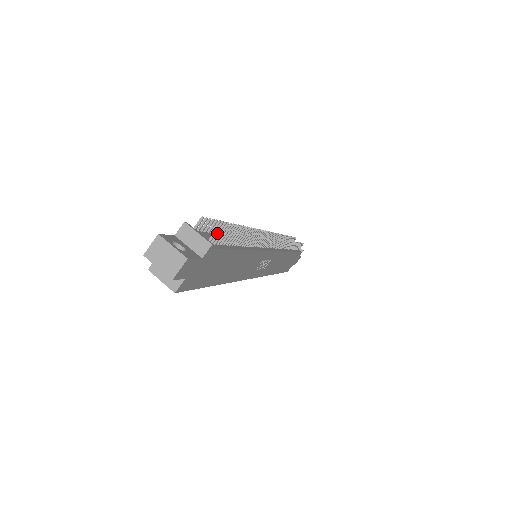
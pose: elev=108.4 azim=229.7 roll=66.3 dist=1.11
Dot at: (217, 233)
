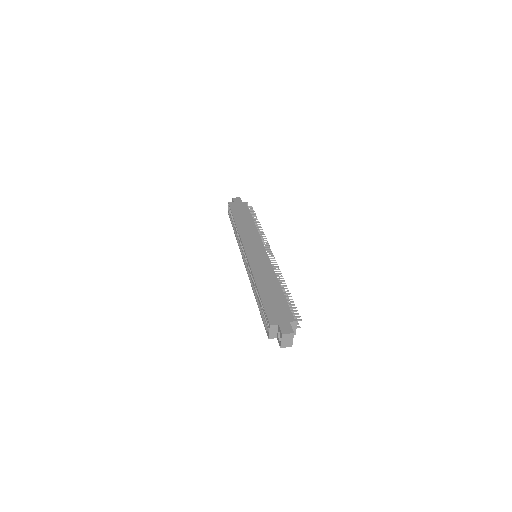
Dot at: (297, 324)
